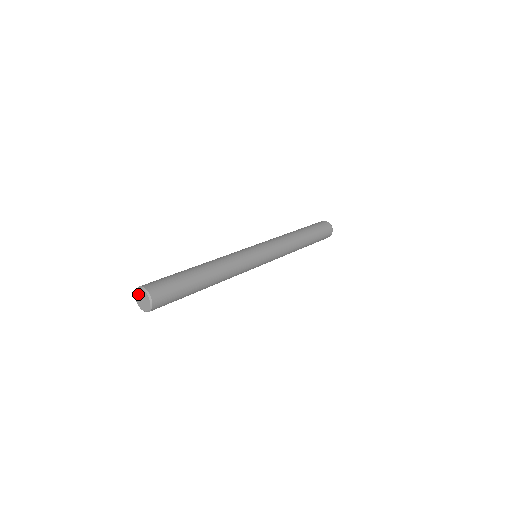
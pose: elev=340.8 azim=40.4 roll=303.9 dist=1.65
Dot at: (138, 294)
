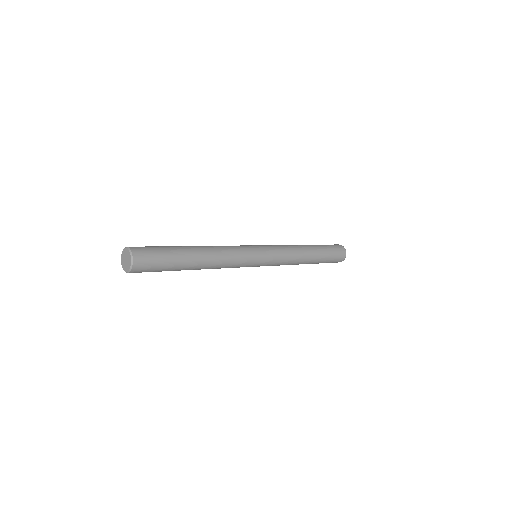
Dot at: (123, 255)
